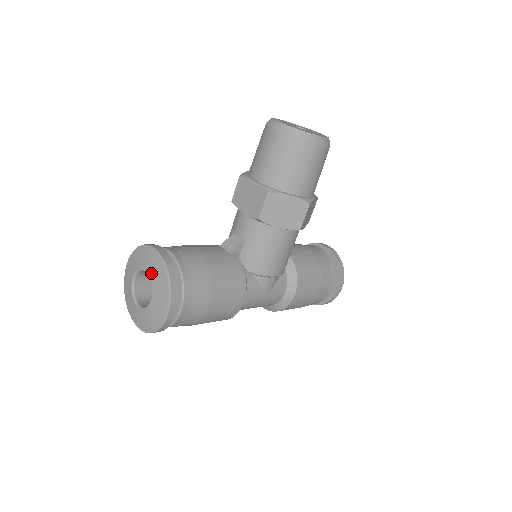
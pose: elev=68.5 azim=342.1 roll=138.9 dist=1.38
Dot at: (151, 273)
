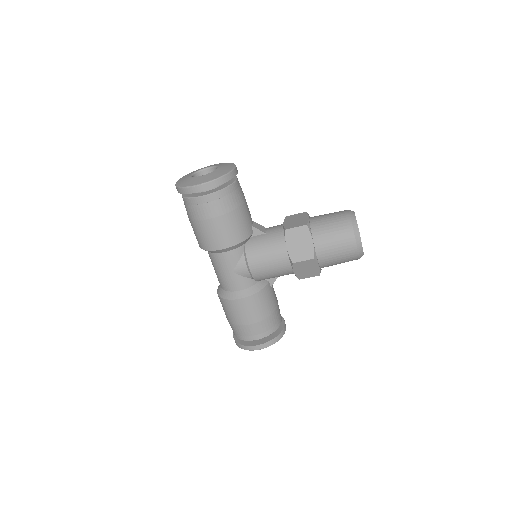
Dot at: (219, 169)
